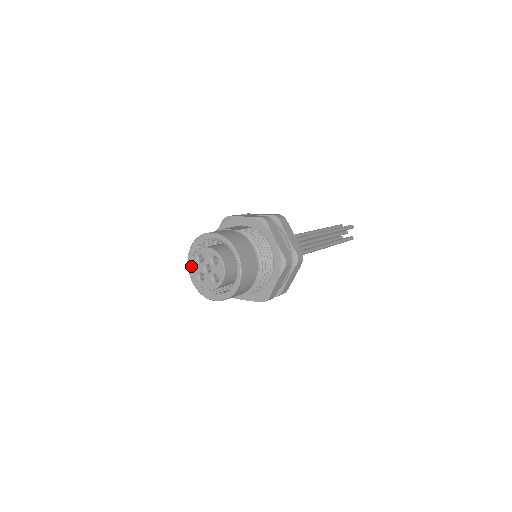
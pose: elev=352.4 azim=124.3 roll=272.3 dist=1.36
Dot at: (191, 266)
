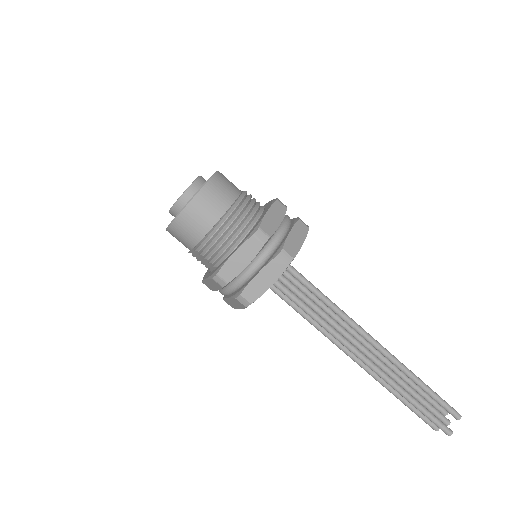
Dot at: occluded
